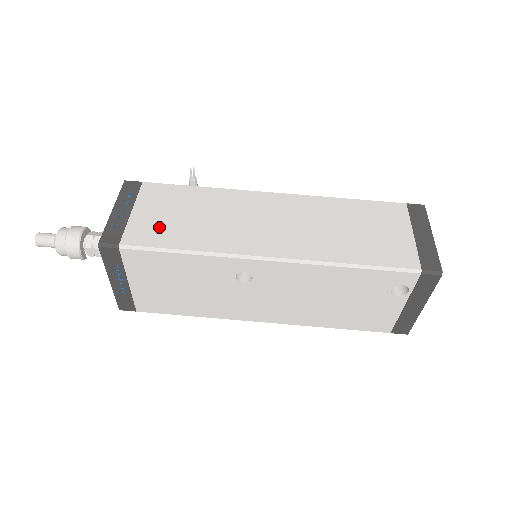
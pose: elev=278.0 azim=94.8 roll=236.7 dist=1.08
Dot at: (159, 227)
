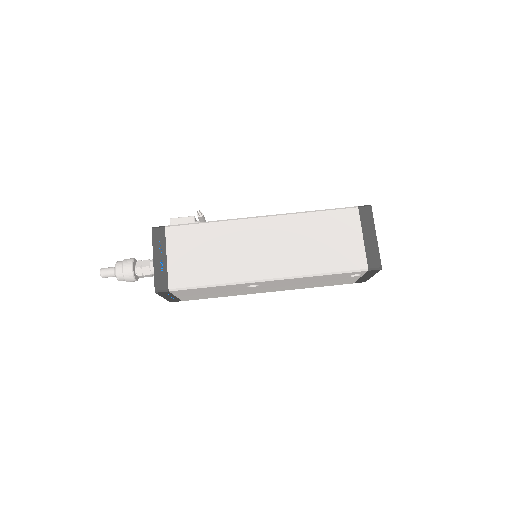
Dot at: (190, 268)
